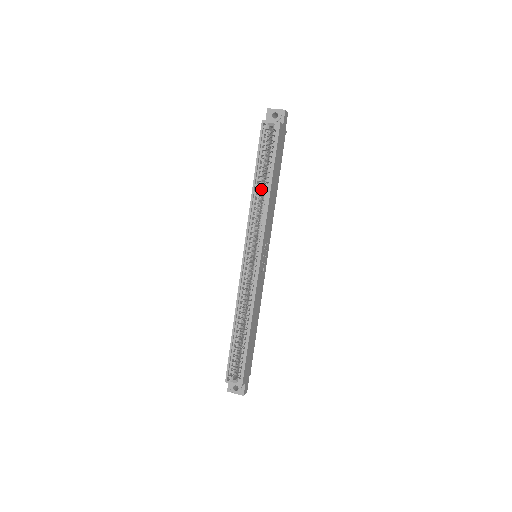
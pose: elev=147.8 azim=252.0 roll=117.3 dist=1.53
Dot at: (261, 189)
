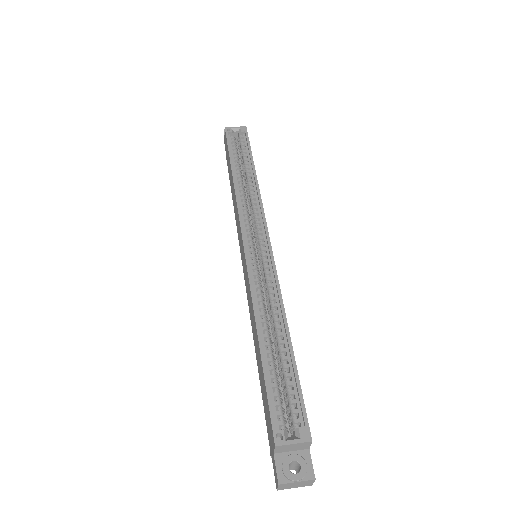
Dot at: (242, 182)
